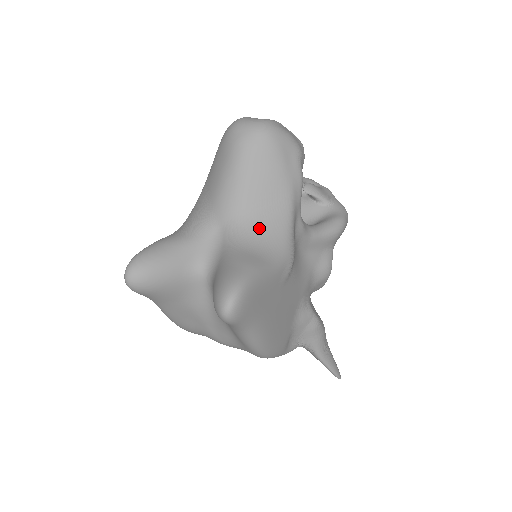
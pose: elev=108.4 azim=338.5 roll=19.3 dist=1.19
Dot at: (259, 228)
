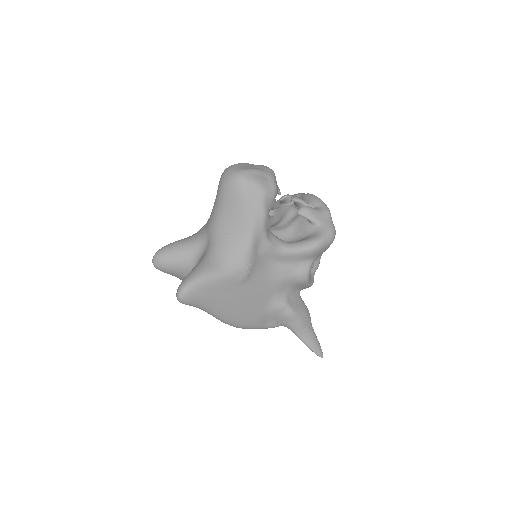
Dot at: (225, 246)
